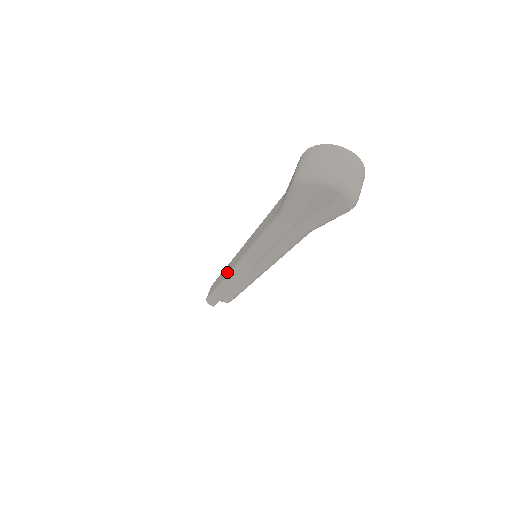
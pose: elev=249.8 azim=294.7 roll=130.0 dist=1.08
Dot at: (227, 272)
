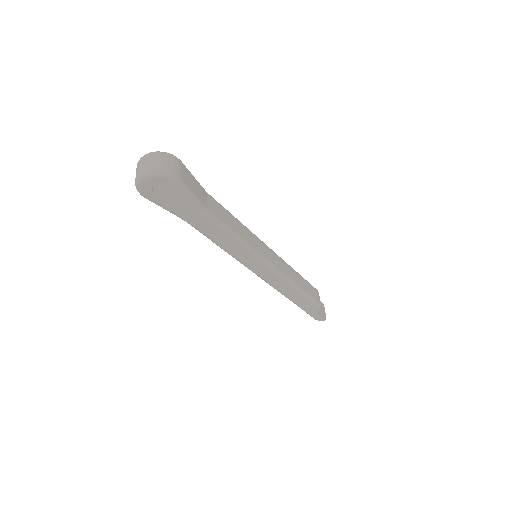
Dot at: occluded
